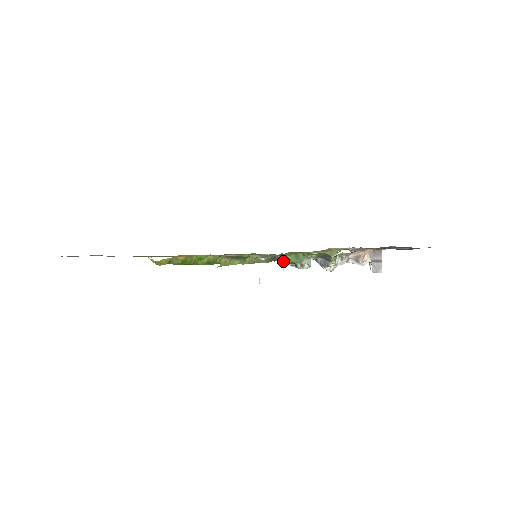
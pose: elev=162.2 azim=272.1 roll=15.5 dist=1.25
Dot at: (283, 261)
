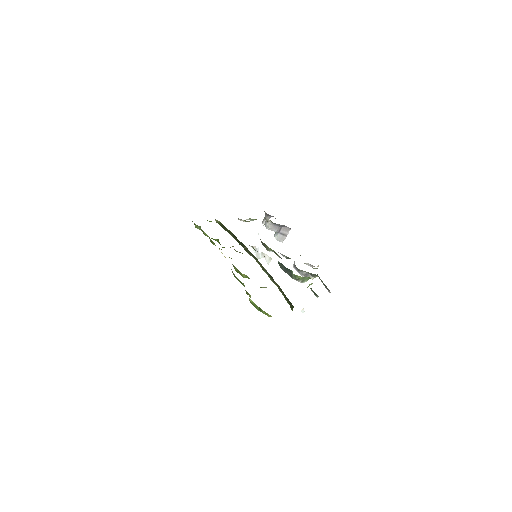
Dot at: (257, 250)
